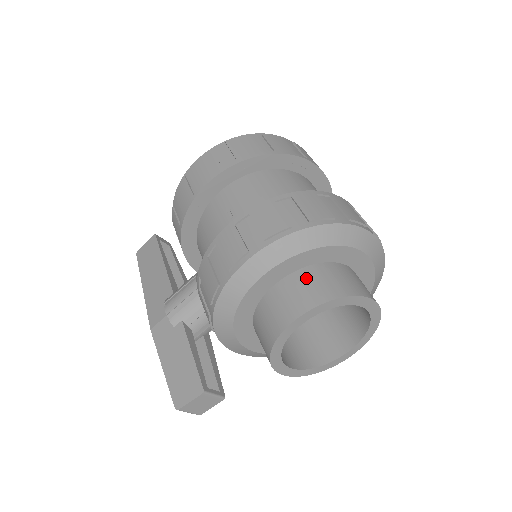
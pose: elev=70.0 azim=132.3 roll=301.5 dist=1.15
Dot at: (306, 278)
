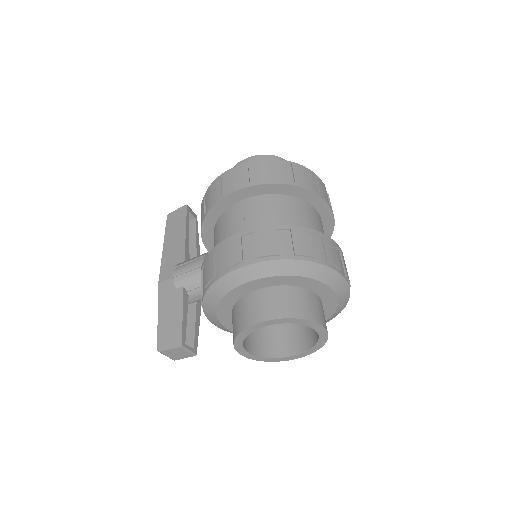
Dot at: (279, 294)
